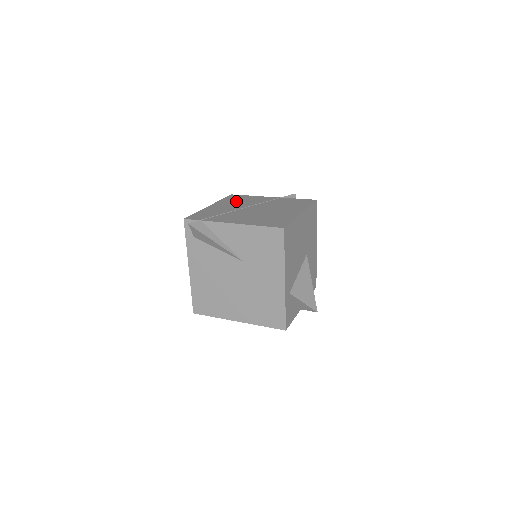
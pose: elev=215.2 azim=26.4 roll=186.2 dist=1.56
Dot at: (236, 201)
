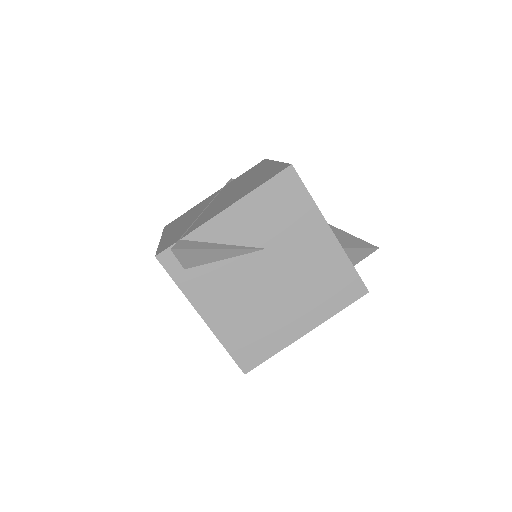
Dot at: (183, 219)
